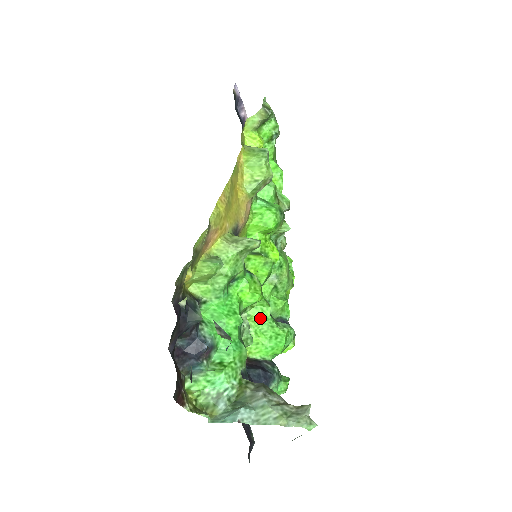
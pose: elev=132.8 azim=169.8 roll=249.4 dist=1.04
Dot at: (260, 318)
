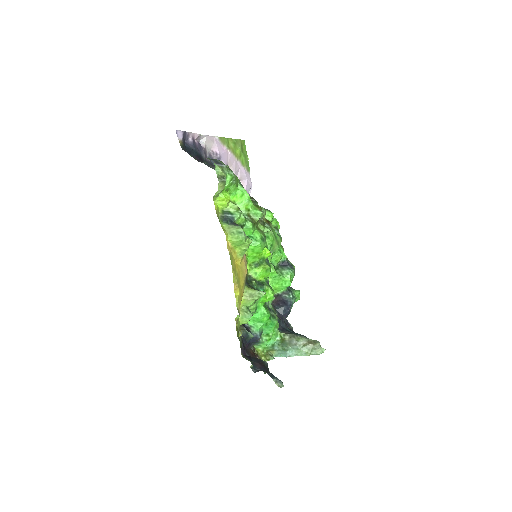
Dot at: (272, 278)
